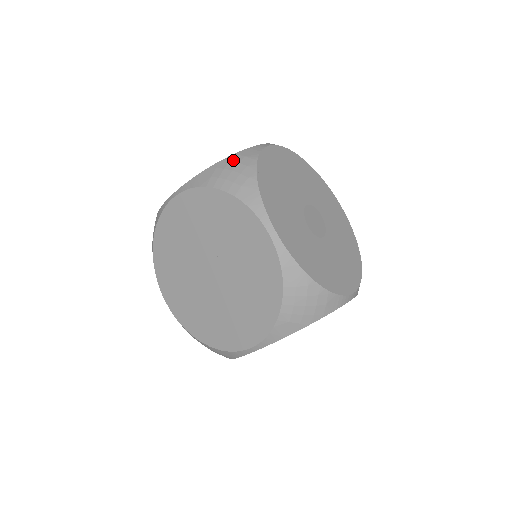
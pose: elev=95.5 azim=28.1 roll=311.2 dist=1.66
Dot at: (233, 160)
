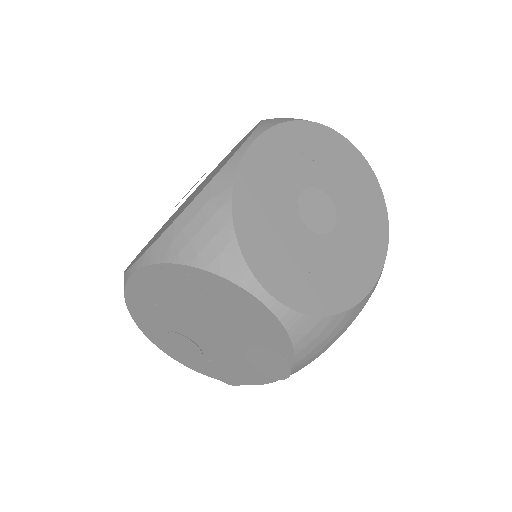
Dot at: occluded
